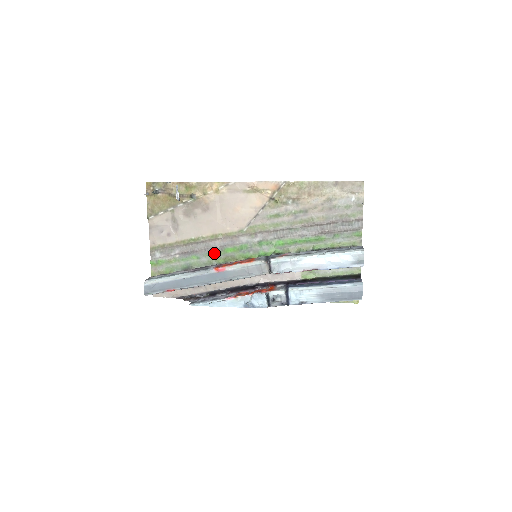
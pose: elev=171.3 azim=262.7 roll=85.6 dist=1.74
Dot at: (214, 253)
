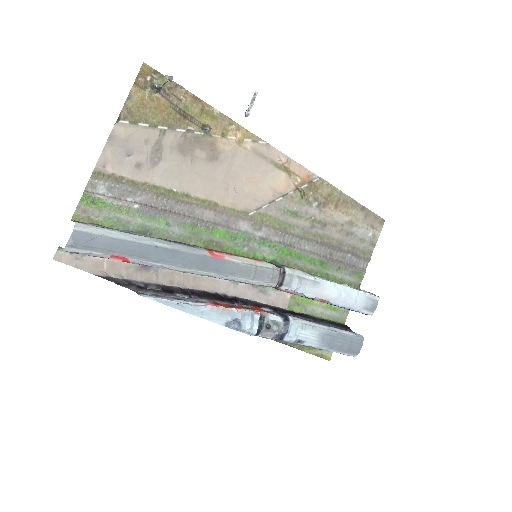
Dot at: (195, 227)
